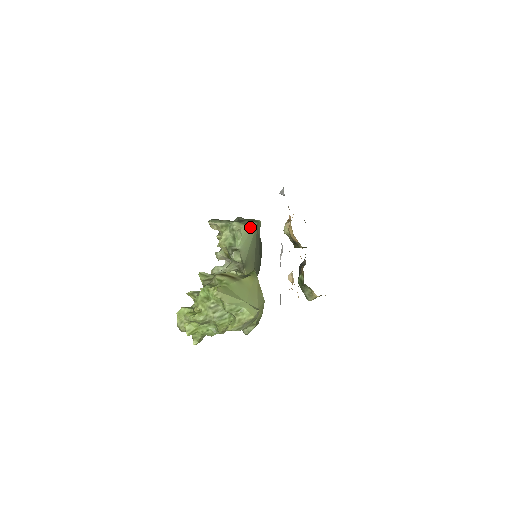
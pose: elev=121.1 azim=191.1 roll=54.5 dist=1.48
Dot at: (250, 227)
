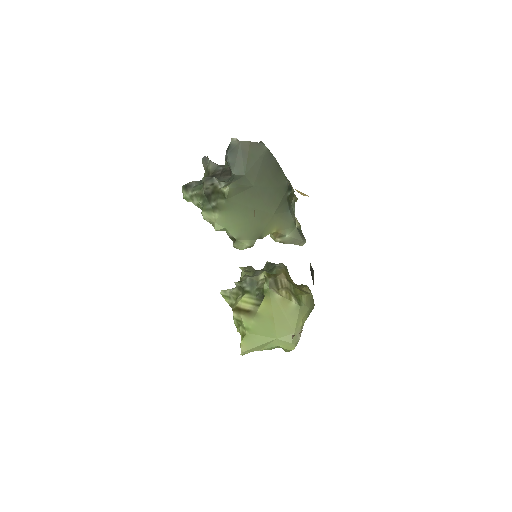
Dot at: (223, 212)
